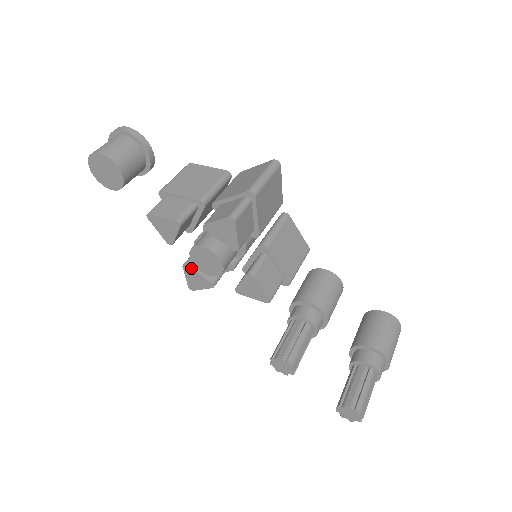
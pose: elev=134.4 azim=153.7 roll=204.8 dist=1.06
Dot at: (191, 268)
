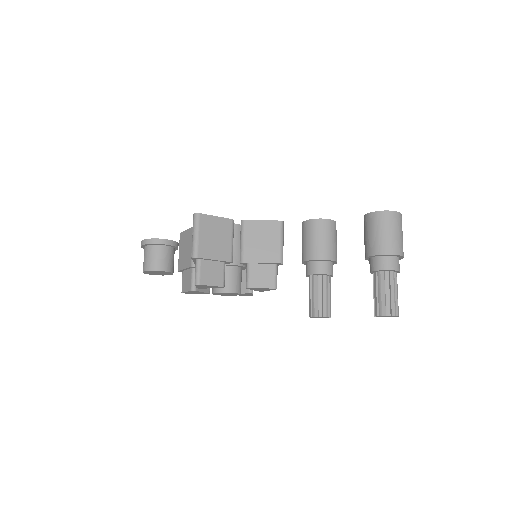
Dot at: occluded
